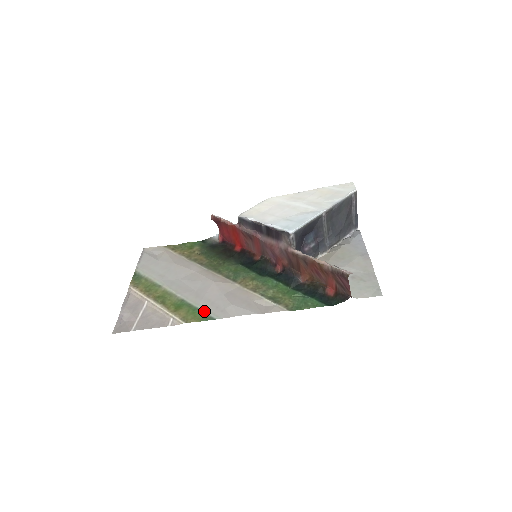
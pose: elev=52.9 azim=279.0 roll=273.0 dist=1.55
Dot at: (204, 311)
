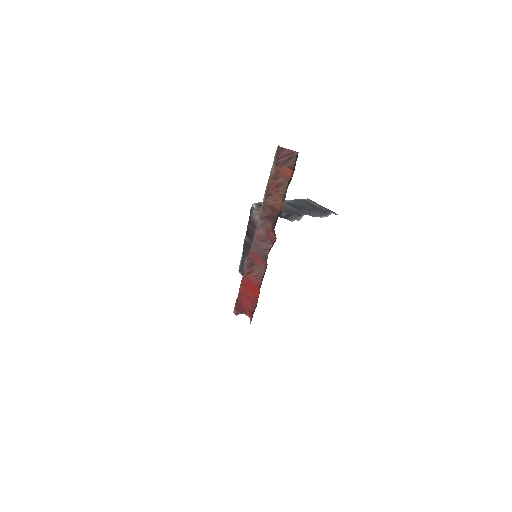
Dot at: occluded
